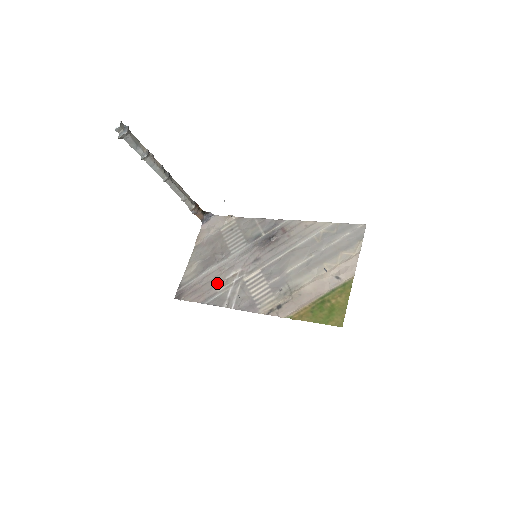
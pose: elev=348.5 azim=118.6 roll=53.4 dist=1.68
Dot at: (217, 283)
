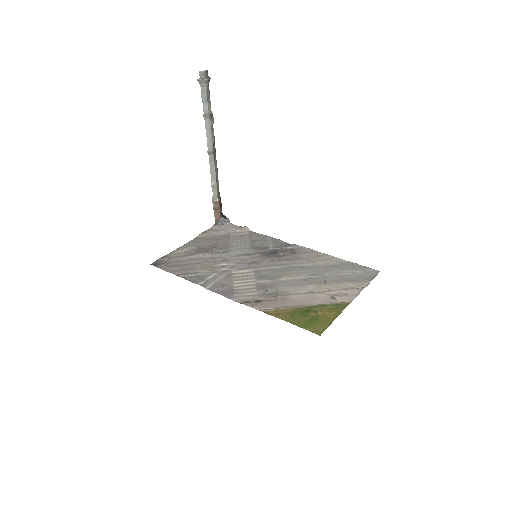
Dot at: (203, 266)
